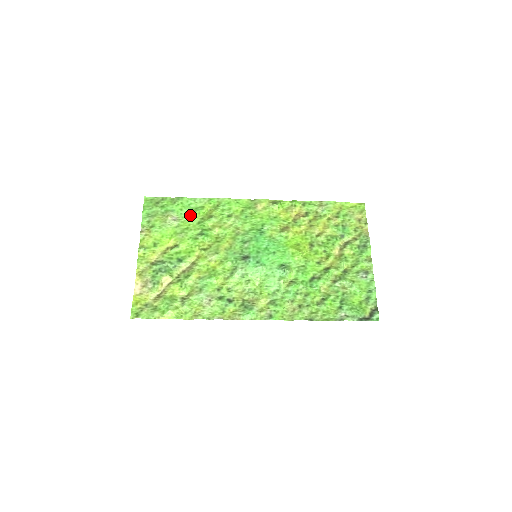
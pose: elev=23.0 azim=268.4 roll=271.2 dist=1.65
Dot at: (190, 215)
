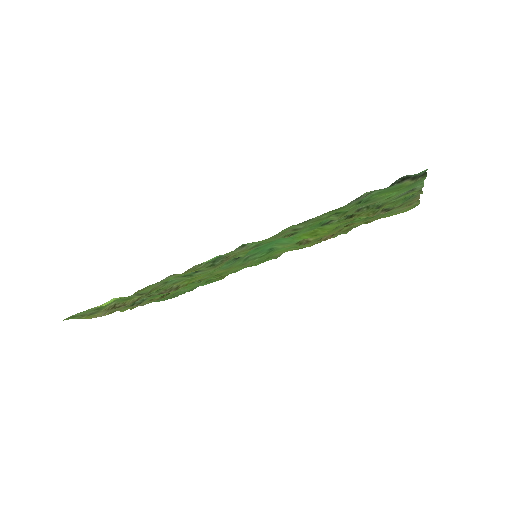
Dot at: (200, 284)
